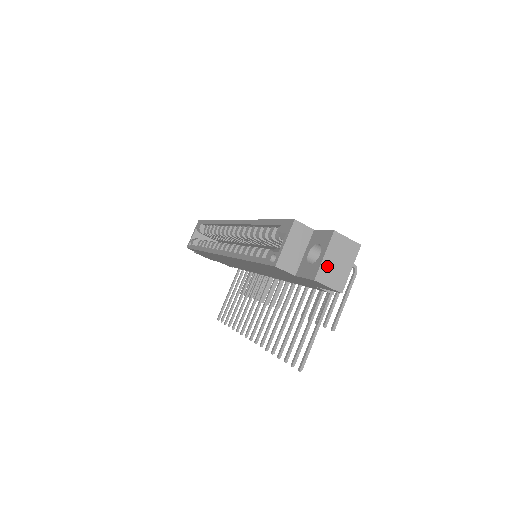
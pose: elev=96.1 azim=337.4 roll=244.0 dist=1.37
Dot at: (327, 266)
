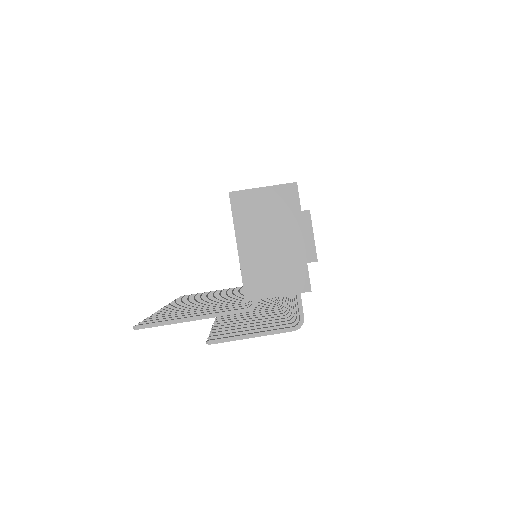
Dot at: (261, 228)
